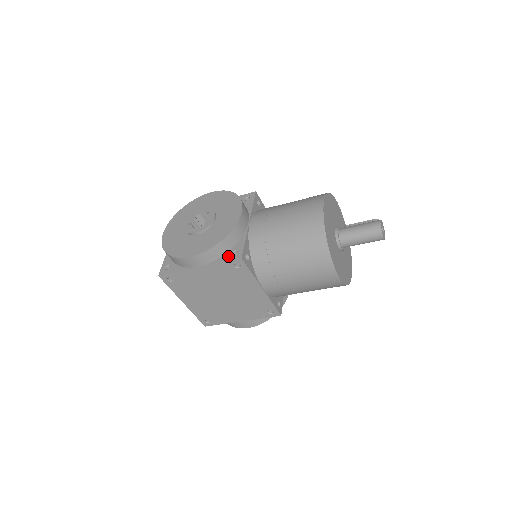
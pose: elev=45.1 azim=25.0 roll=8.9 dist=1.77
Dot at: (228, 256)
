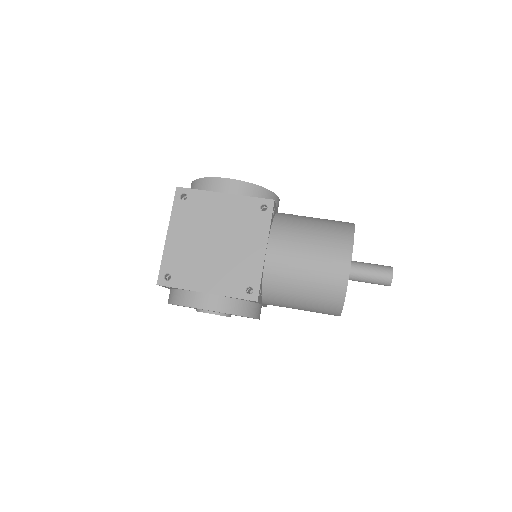
Dot at: occluded
